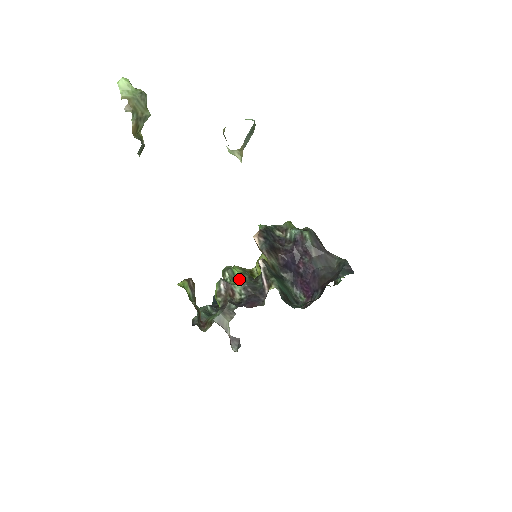
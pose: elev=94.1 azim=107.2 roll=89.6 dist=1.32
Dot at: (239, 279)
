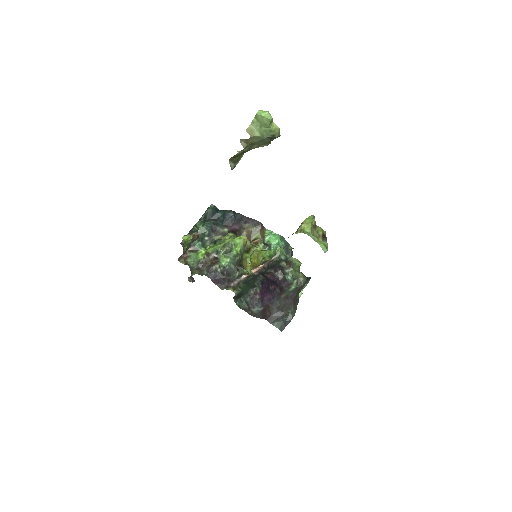
Dot at: (229, 259)
